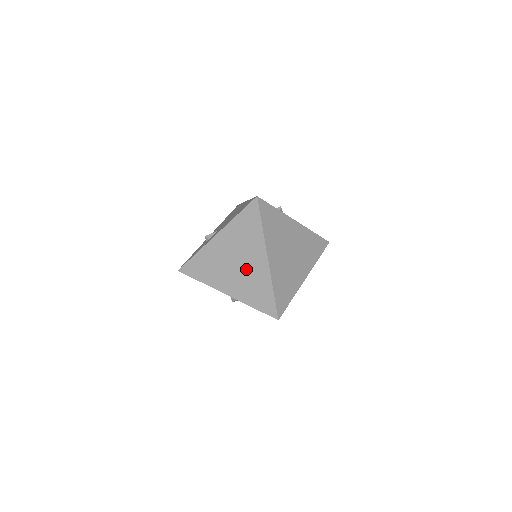
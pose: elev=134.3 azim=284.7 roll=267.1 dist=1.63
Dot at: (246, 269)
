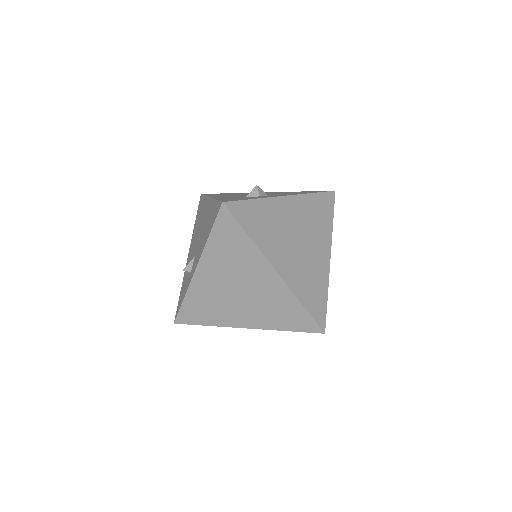
Dot at: (255, 293)
